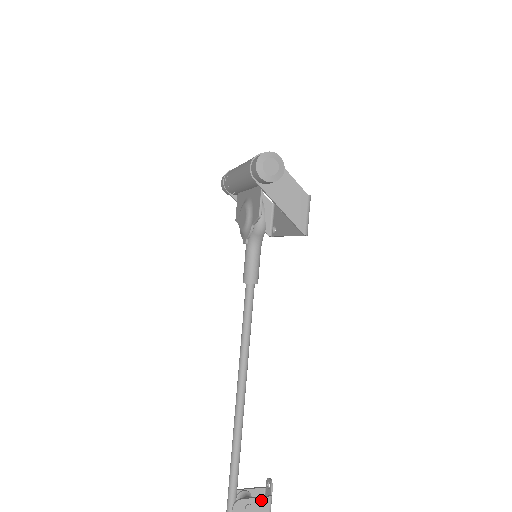
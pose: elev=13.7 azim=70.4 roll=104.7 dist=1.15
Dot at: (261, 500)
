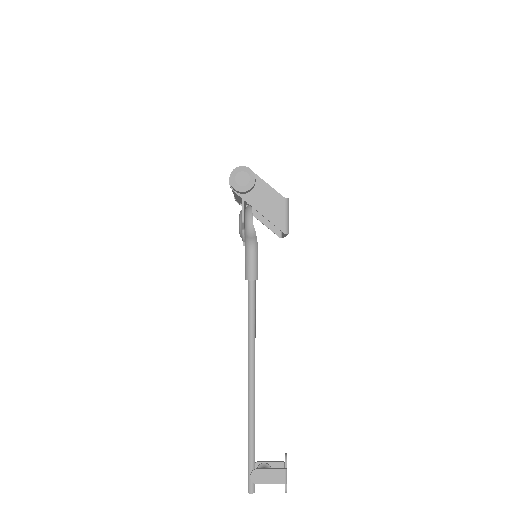
Dot at: (276, 472)
